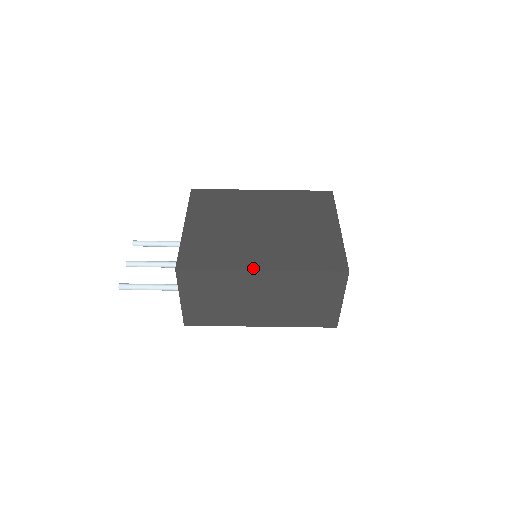
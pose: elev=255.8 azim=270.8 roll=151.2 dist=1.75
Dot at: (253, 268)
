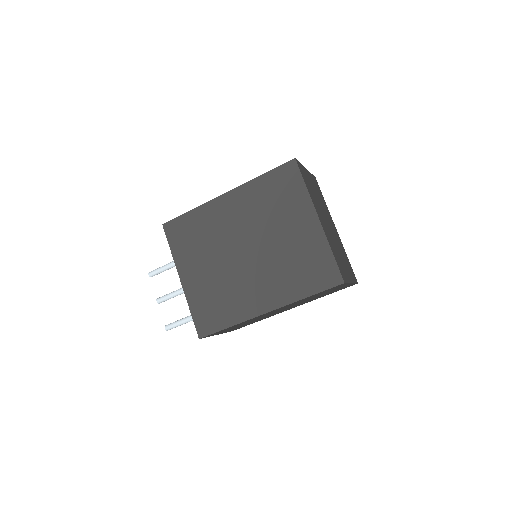
Dot at: (259, 313)
